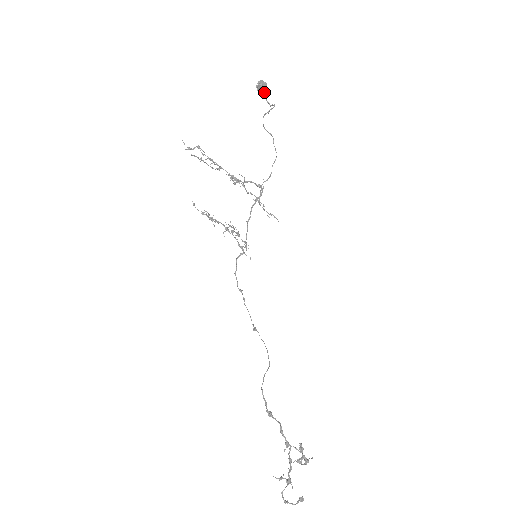
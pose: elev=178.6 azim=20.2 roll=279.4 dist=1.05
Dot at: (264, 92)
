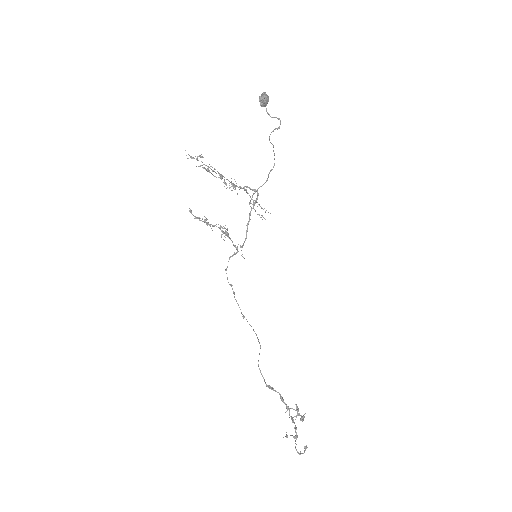
Dot at: (266, 104)
